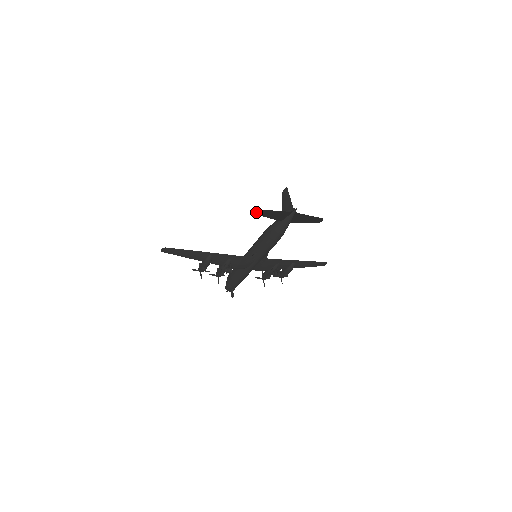
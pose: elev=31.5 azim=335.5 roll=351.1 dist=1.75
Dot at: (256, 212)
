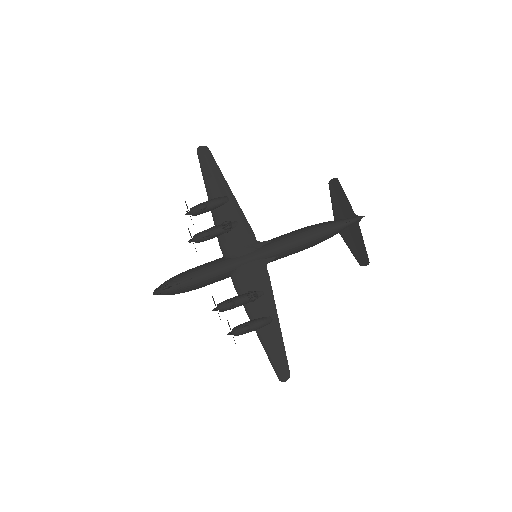
Dot at: (332, 180)
